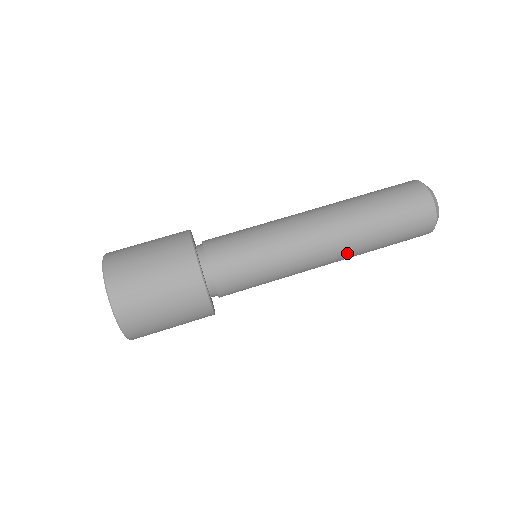
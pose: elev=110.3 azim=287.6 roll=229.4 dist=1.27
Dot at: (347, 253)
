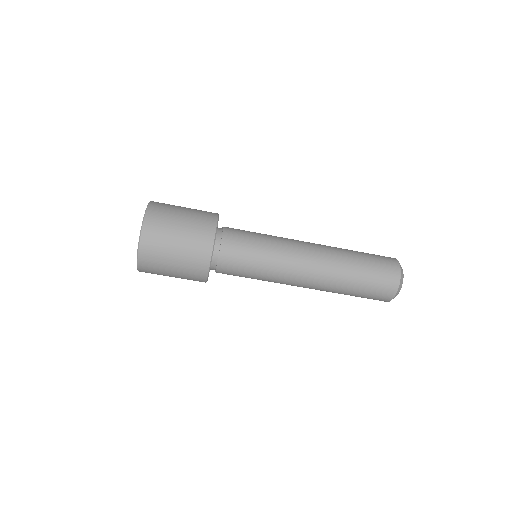
Dot at: occluded
